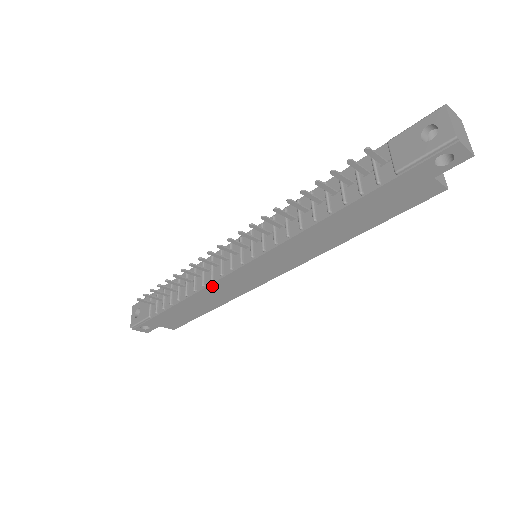
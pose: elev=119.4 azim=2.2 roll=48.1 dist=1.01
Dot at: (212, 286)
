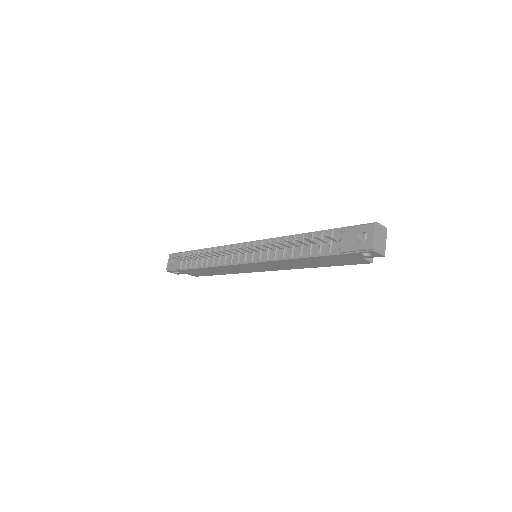
Dot at: (224, 266)
